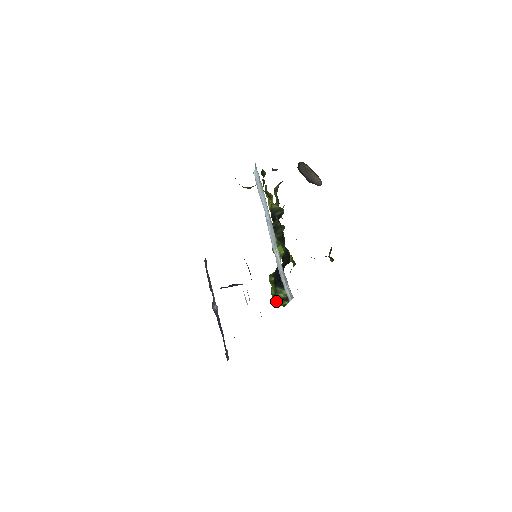
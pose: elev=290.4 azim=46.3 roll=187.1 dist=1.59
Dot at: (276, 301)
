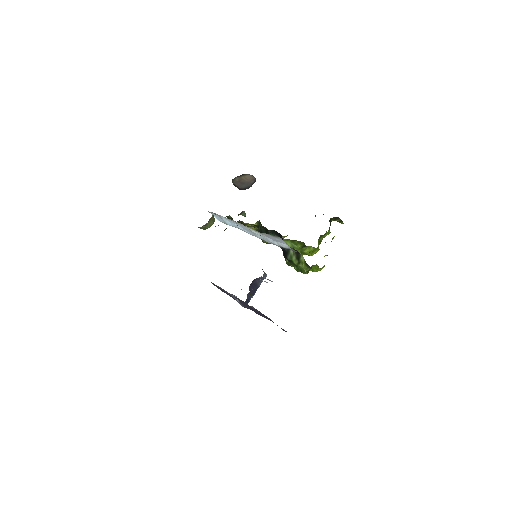
Dot at: (302, 270)
